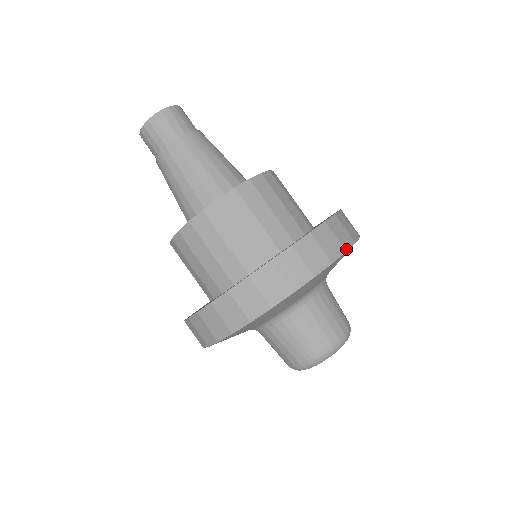
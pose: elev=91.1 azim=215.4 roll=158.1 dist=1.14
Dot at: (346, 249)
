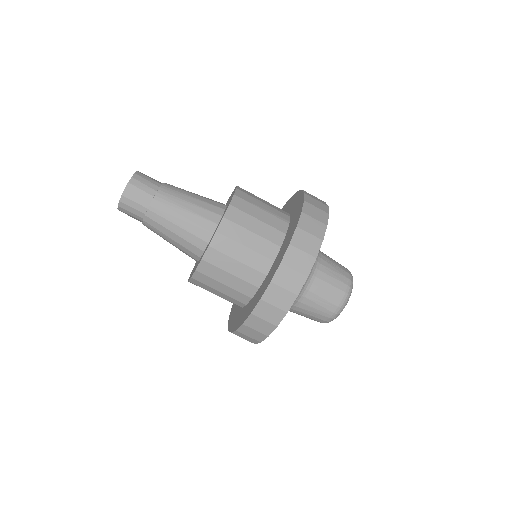
Dot at: (322, 238)
